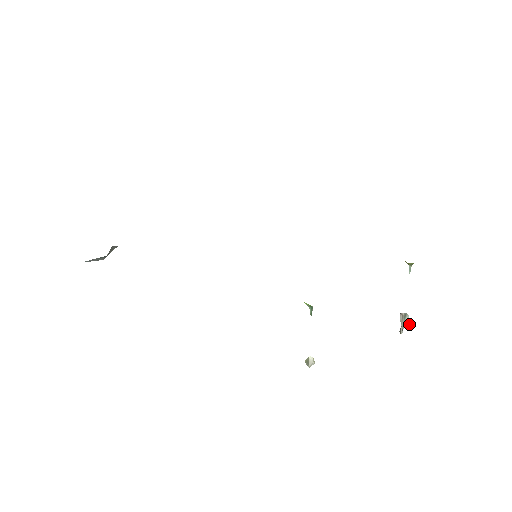
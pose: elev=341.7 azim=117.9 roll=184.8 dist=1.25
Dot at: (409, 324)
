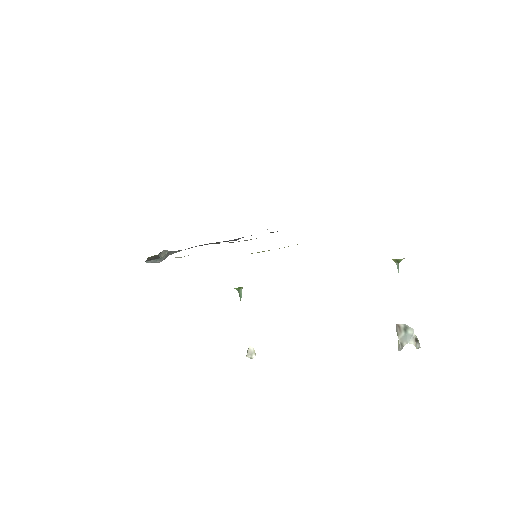
Dot at: (415, 340)
